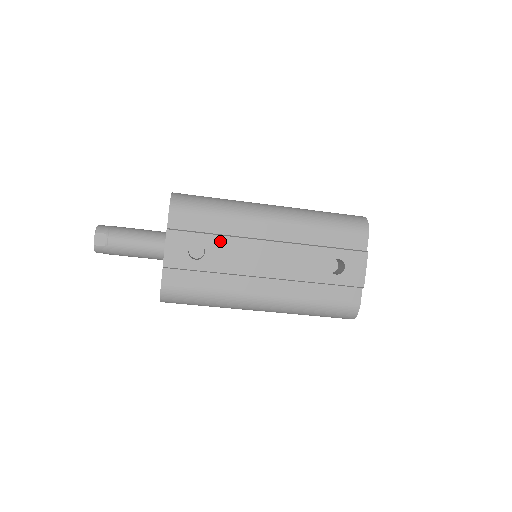
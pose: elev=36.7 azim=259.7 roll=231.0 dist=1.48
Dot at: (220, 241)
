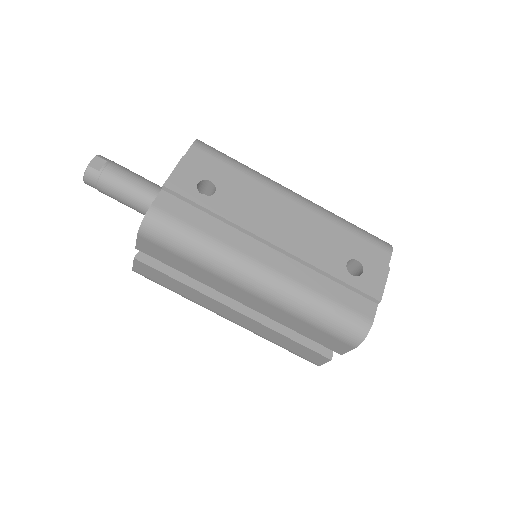
Dot at: (235, 189)
